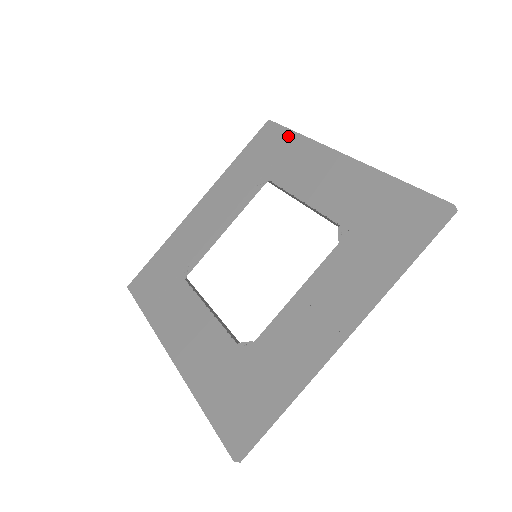
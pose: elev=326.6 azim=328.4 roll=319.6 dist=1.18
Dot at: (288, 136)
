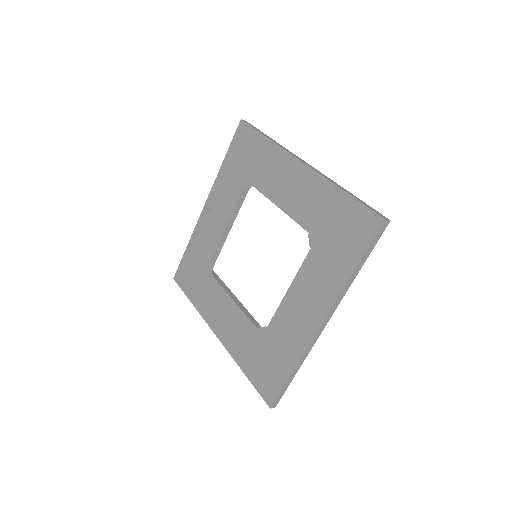
Dot at: (259, 140)
